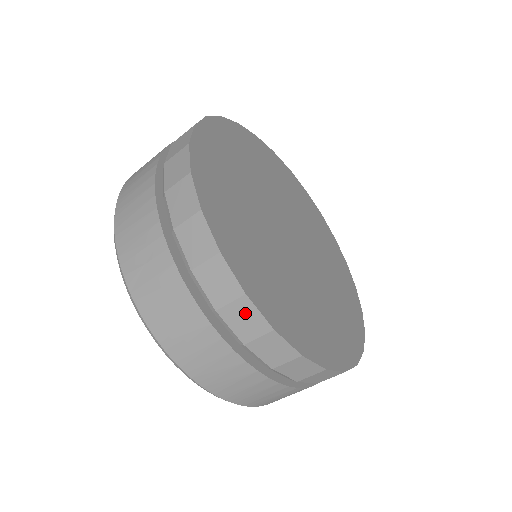
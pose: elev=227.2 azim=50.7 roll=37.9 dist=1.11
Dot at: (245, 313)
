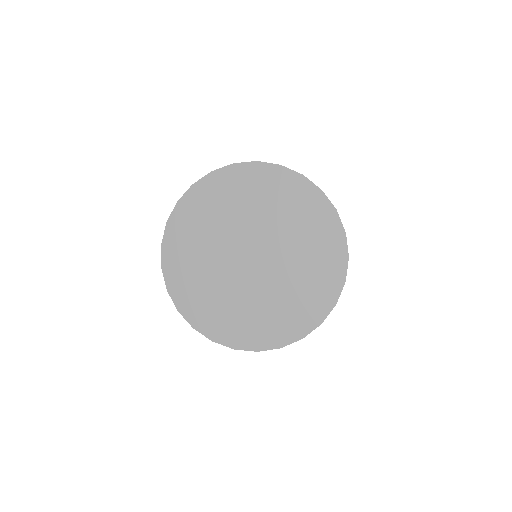
Dot at: occluded
